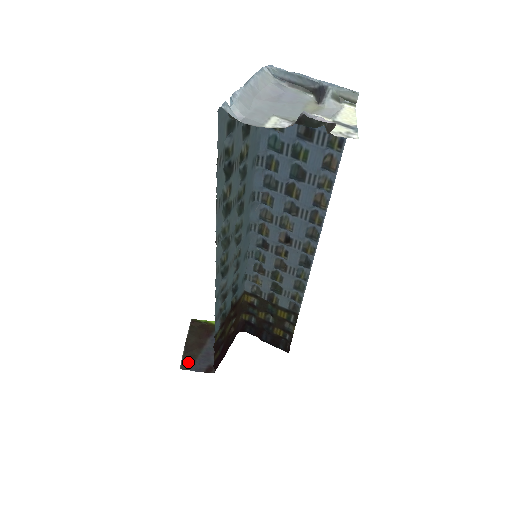
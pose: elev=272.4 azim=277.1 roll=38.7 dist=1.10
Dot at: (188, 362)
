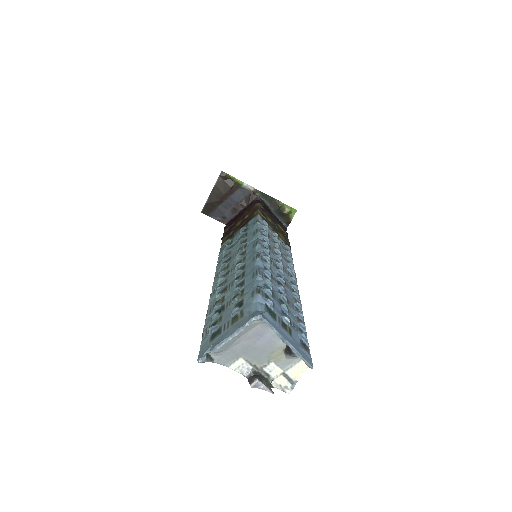
Dot at: (208, 210)
